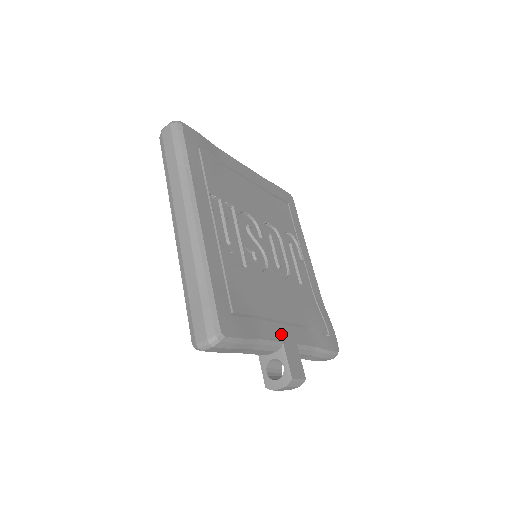
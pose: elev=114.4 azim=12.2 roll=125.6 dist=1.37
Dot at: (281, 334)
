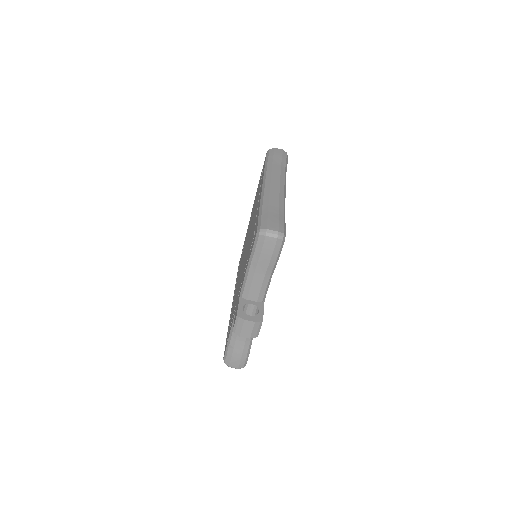
Dot at: occluded
